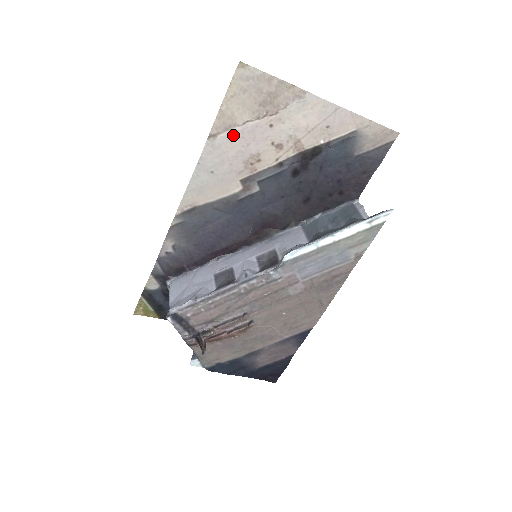
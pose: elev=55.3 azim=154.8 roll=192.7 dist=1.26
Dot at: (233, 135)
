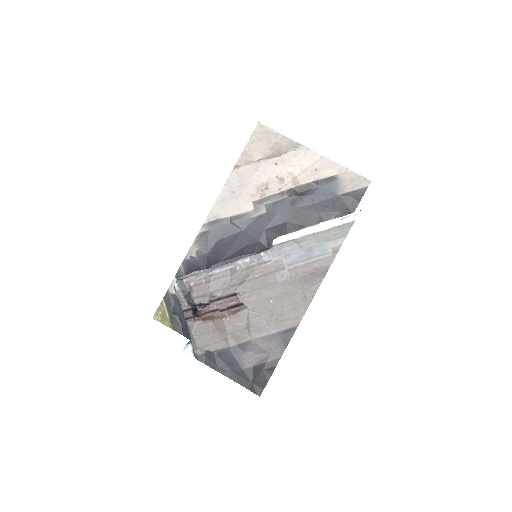
Dot at: (250, 167)
